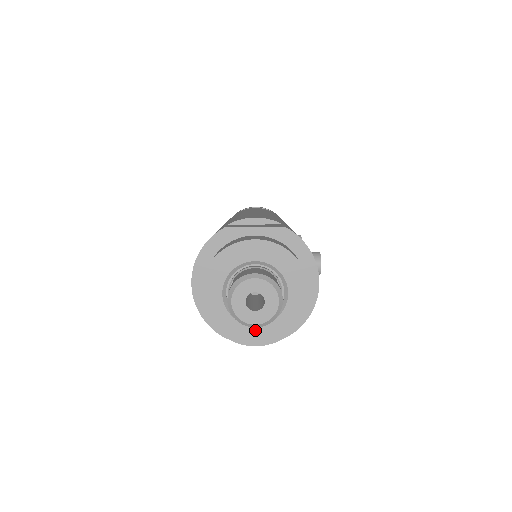
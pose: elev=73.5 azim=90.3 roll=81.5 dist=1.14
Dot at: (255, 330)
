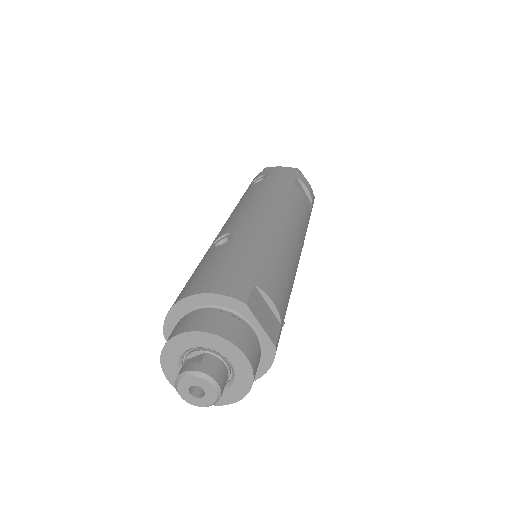
Dot at: occluded
